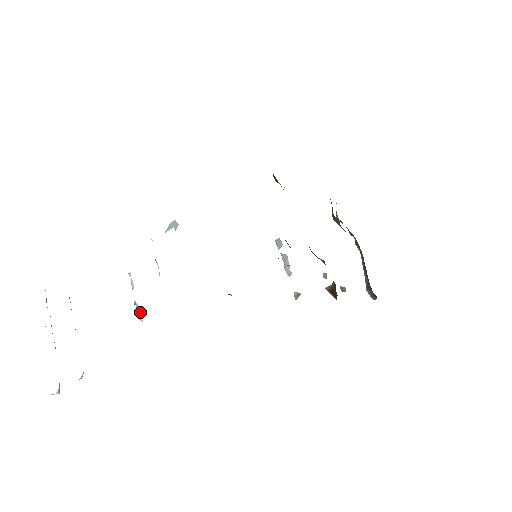
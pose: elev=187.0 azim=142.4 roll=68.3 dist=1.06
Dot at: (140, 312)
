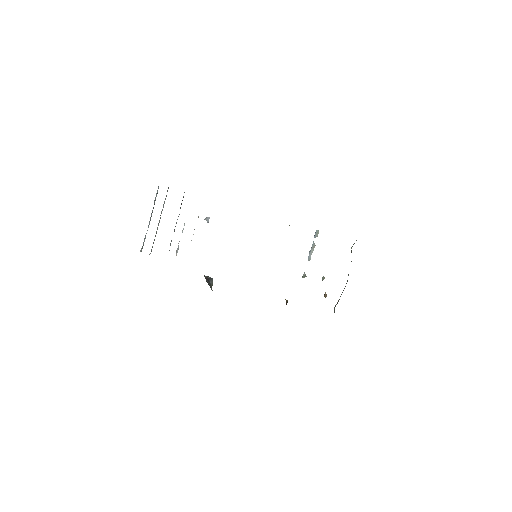
Dot at: occluded
